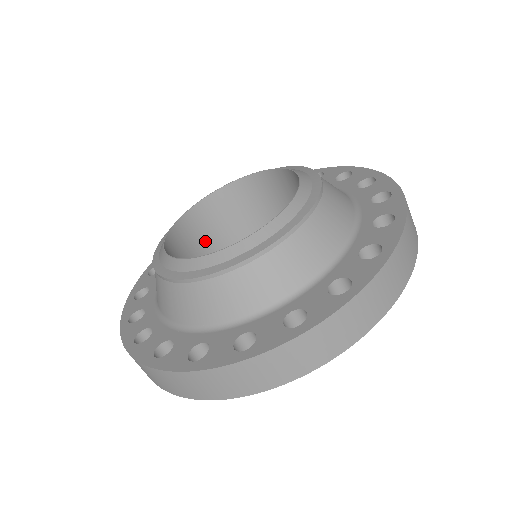
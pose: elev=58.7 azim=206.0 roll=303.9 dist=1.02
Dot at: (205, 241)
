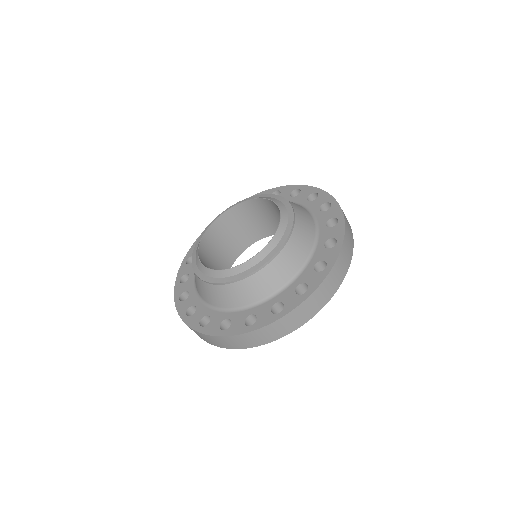
Dot at: (212, 263)
